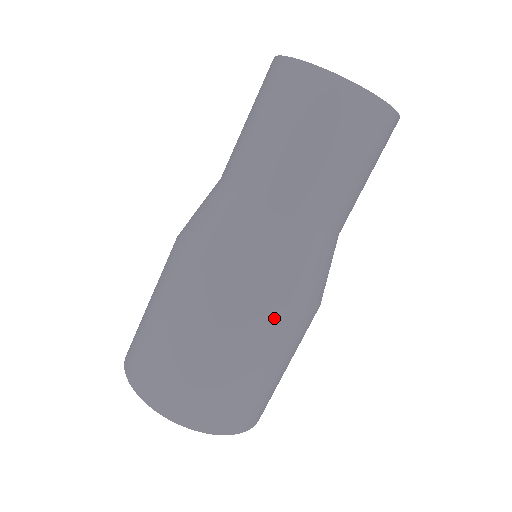
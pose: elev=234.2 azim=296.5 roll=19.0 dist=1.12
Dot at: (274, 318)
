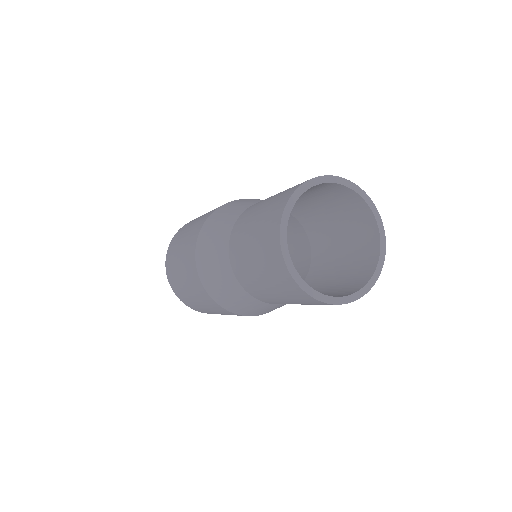
Dot at: occluded
